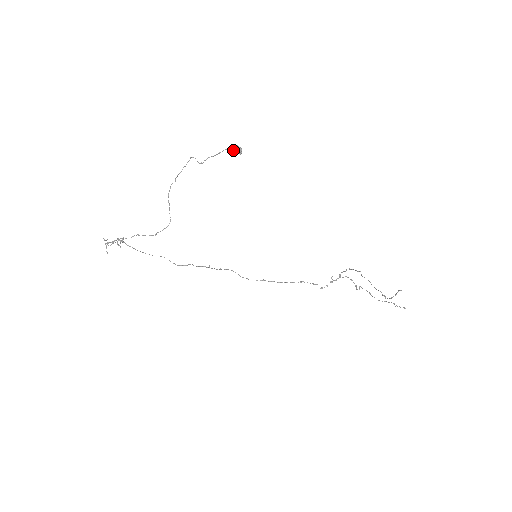
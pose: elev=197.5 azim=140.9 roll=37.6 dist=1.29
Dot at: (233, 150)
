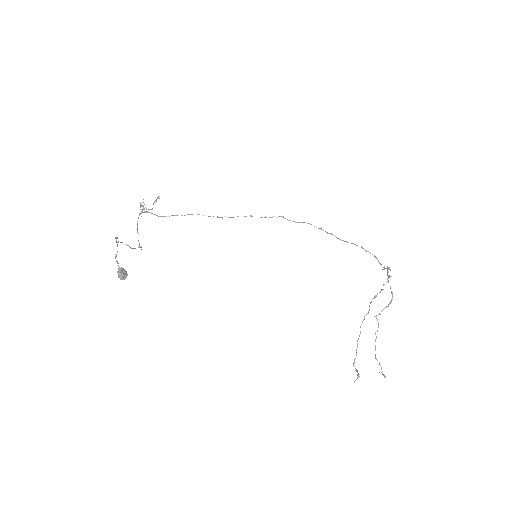
Dot at: (119, 273)
